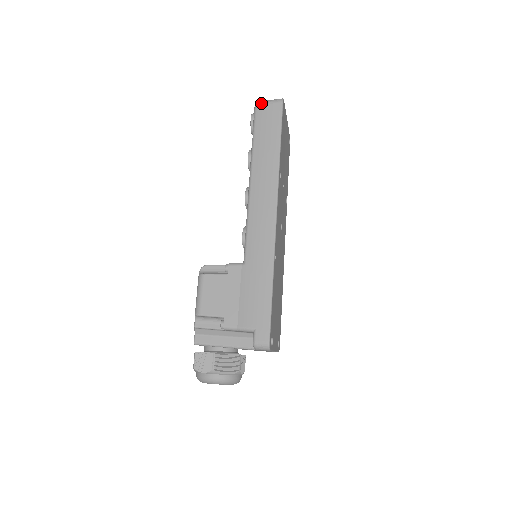
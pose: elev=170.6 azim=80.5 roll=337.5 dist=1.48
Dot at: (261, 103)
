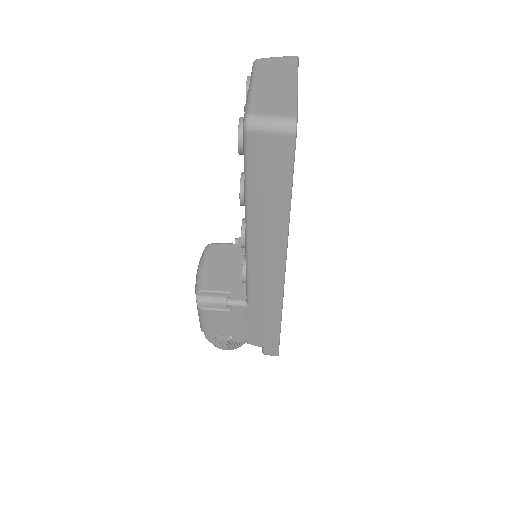
Dot at: (255, 129)
